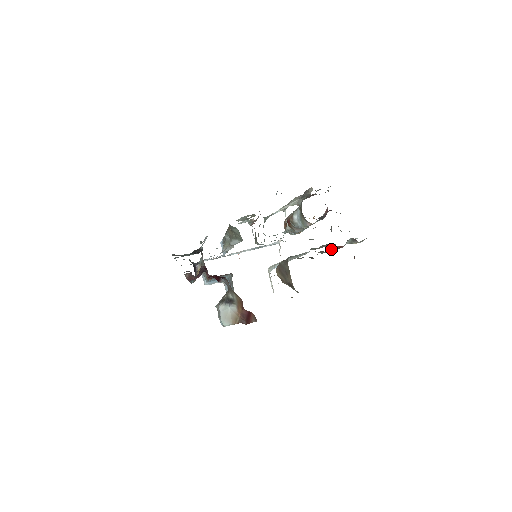
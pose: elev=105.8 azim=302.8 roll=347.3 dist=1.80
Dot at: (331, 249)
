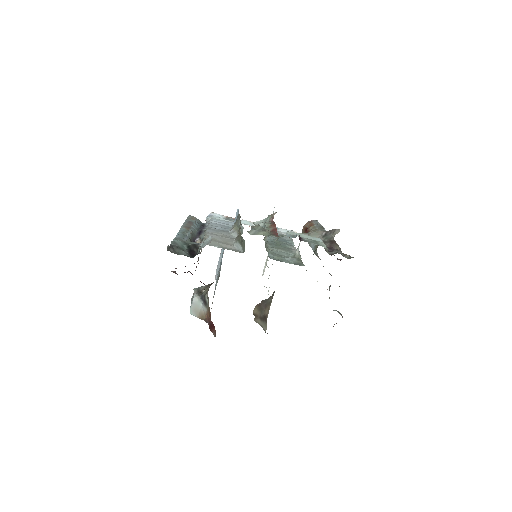
Dot at: occluded
